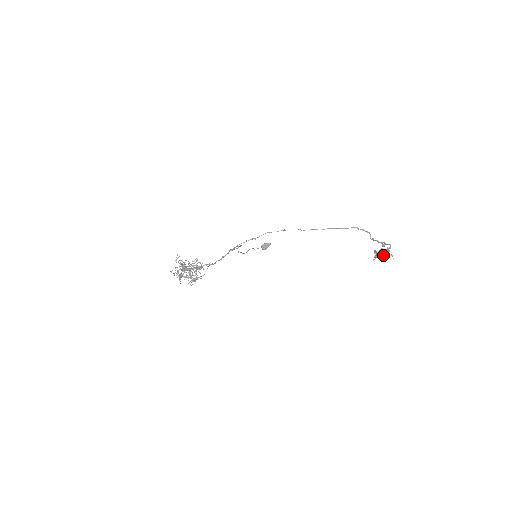
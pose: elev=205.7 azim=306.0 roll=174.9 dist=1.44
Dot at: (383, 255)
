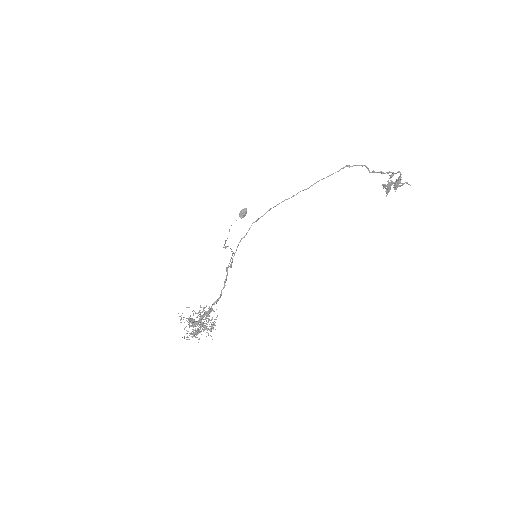
Dot at: (396, 187)
